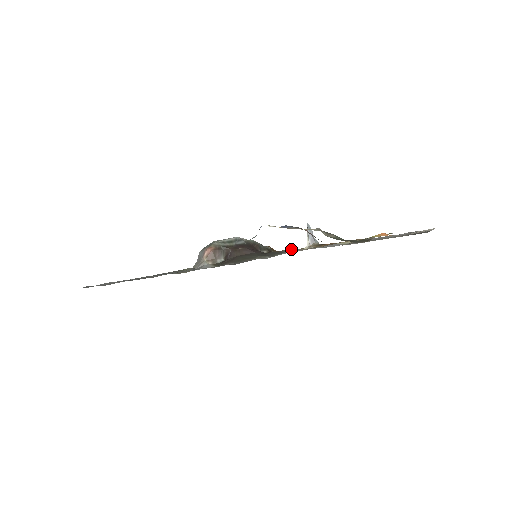
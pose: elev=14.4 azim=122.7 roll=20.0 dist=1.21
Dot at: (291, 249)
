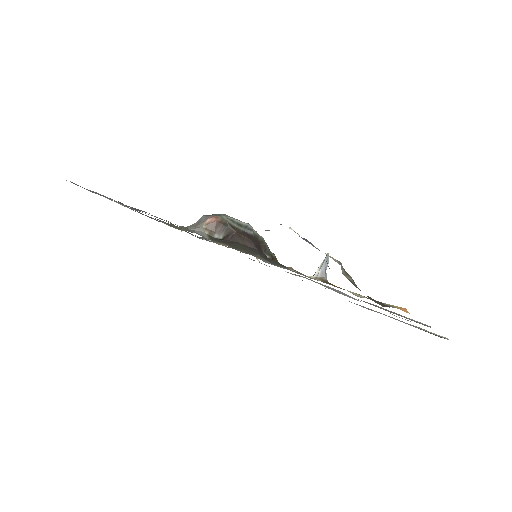
Dot at: (295, 270)
